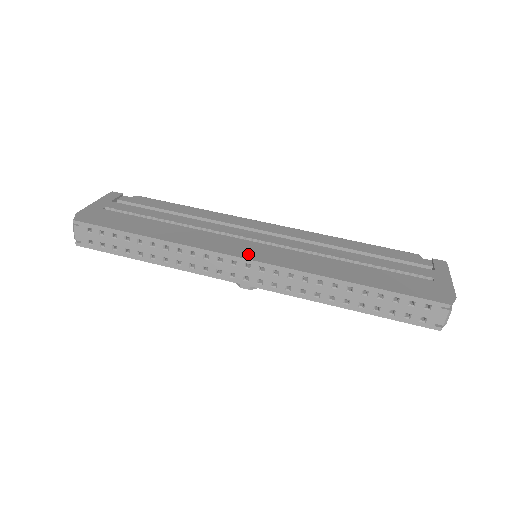
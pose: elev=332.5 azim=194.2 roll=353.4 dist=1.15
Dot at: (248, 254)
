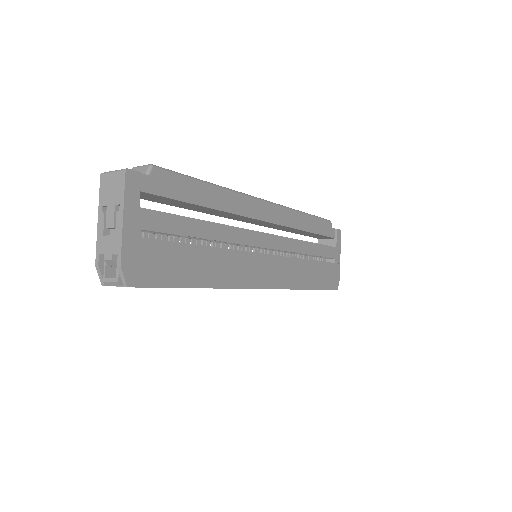
Dot at: (265, 280)
